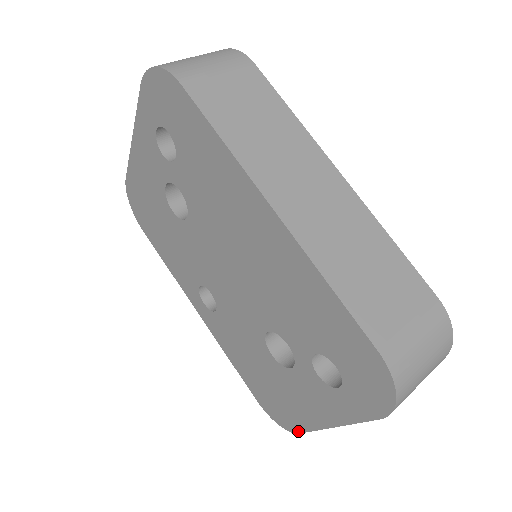
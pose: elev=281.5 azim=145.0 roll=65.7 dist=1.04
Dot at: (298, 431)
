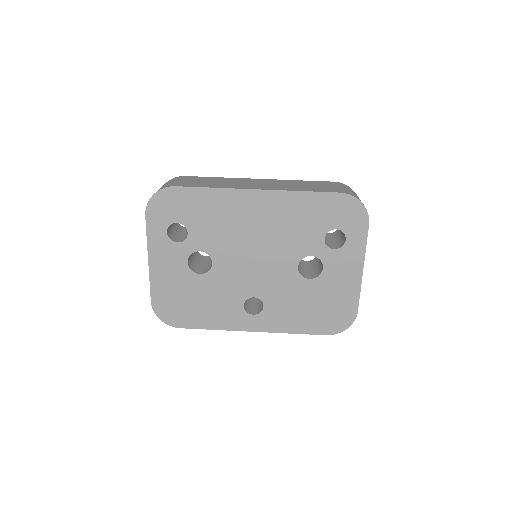
Dot at: (356, 310)
